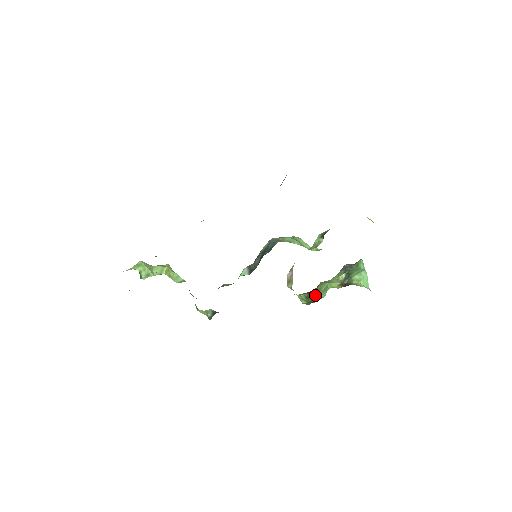
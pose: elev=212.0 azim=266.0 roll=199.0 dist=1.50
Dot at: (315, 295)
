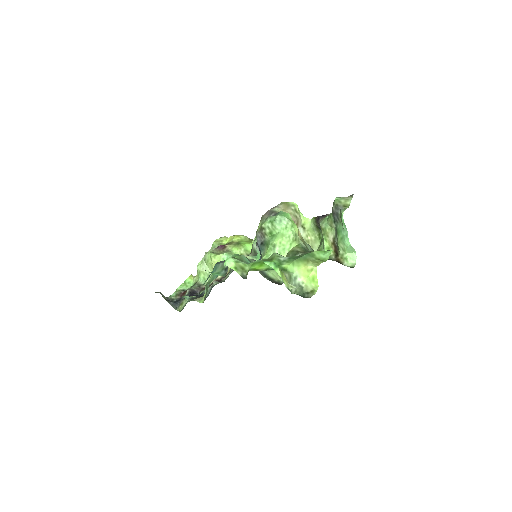
Dot at: occluded
